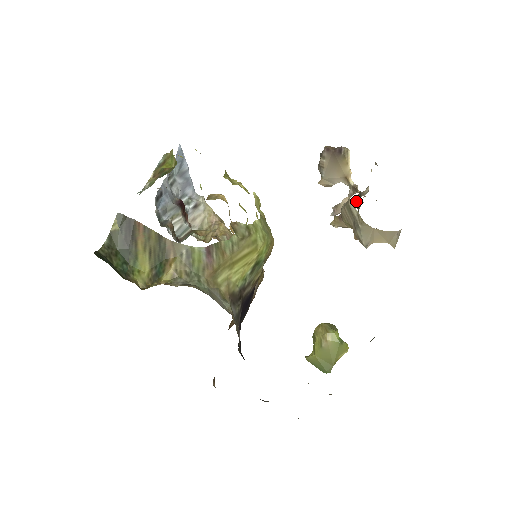
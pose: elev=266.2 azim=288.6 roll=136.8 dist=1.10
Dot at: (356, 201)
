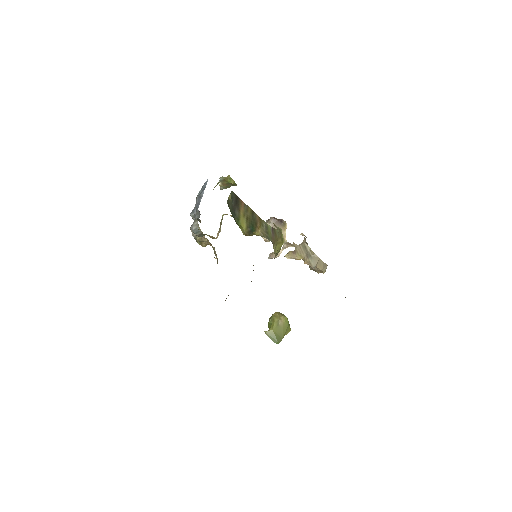
Dot at: occluded
